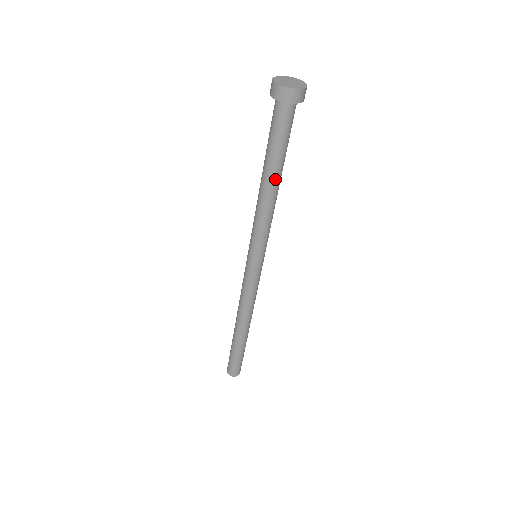
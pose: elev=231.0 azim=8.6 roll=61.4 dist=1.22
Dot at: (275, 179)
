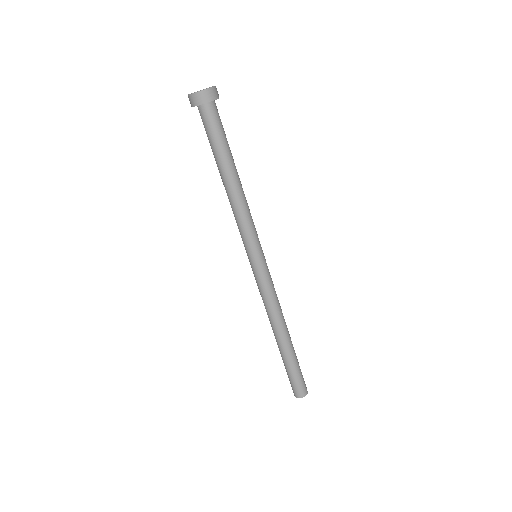
Dot at: (229, 174)
